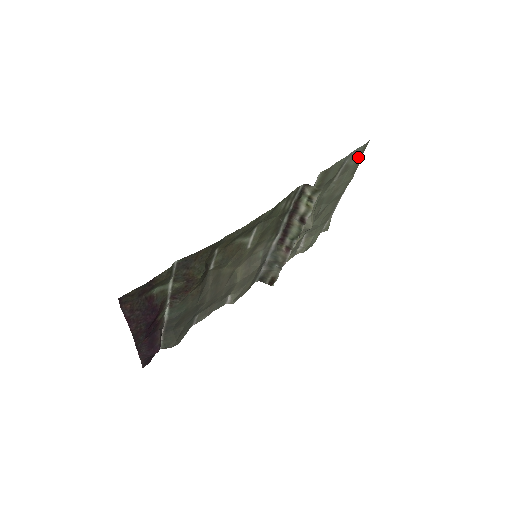
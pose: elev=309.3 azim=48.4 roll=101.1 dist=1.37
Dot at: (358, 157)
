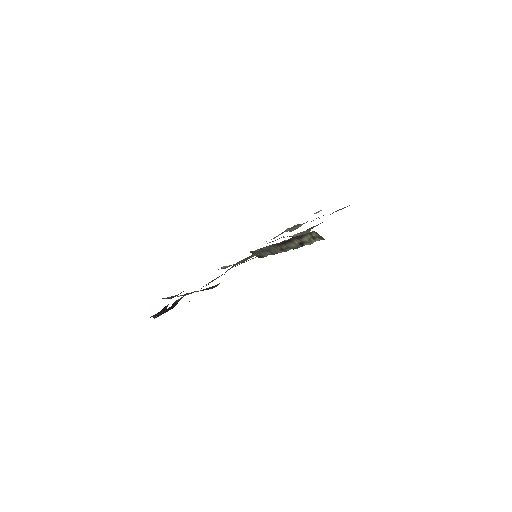
Dot at: occluded
